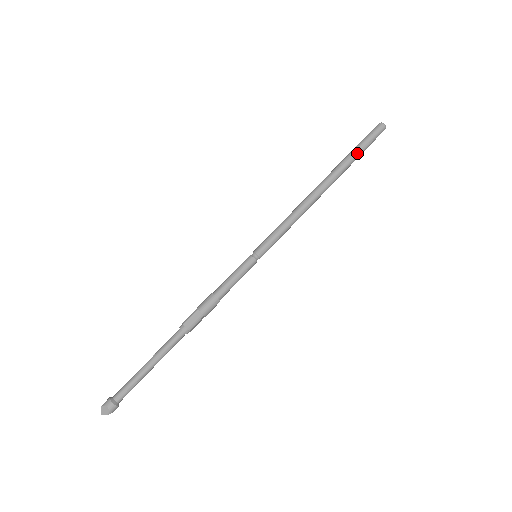
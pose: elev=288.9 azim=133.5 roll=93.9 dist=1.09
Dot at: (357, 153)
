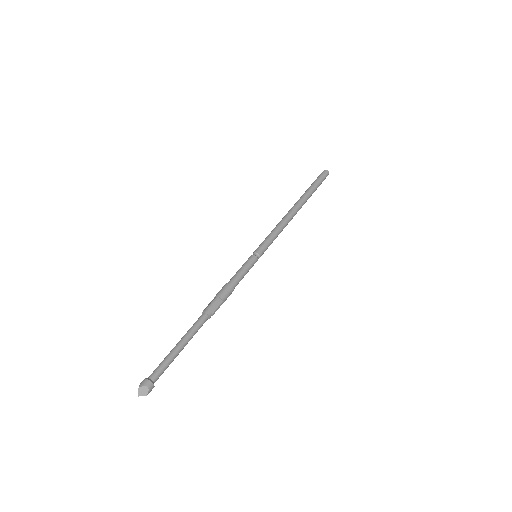
Dot at: (315, 188)
